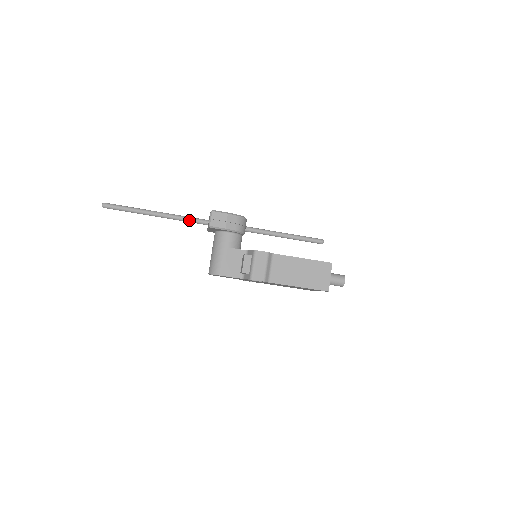
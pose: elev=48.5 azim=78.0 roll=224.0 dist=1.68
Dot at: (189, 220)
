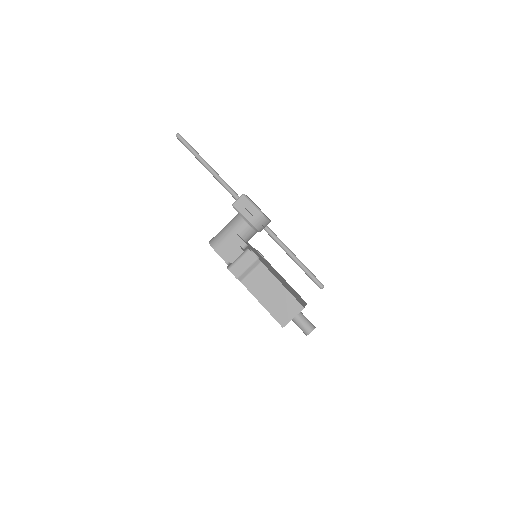
Dot at: (229, 190)
